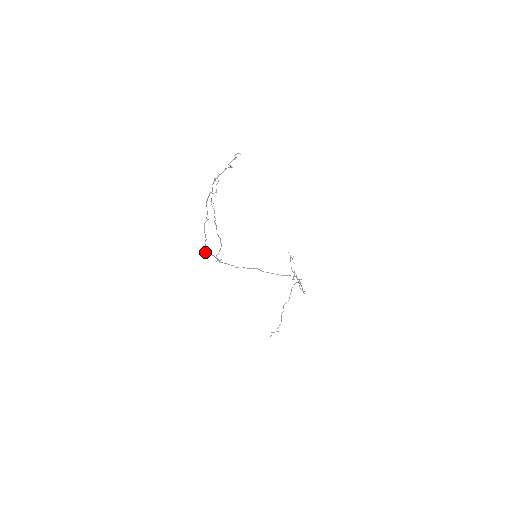
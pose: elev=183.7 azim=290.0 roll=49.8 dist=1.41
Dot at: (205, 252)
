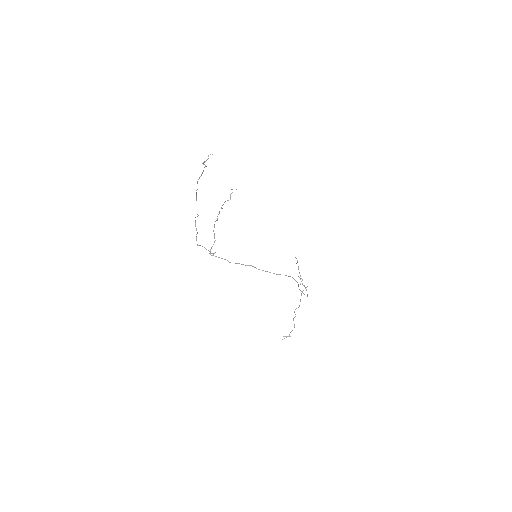
Dot at: (197, 244)
